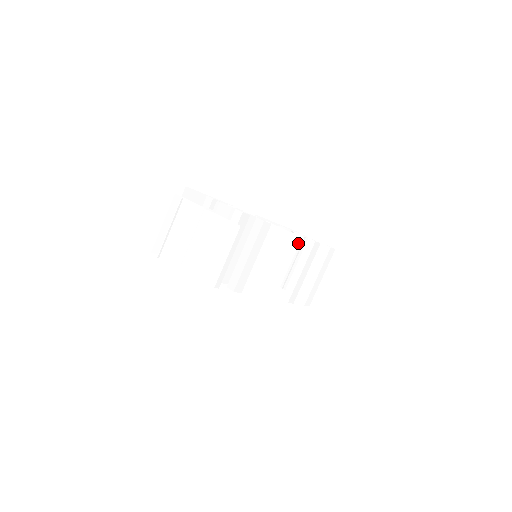
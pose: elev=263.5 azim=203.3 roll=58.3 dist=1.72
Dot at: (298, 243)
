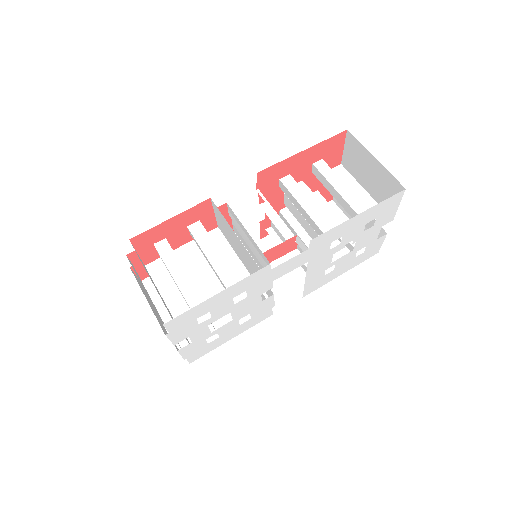
Dot at: (290, 202)
